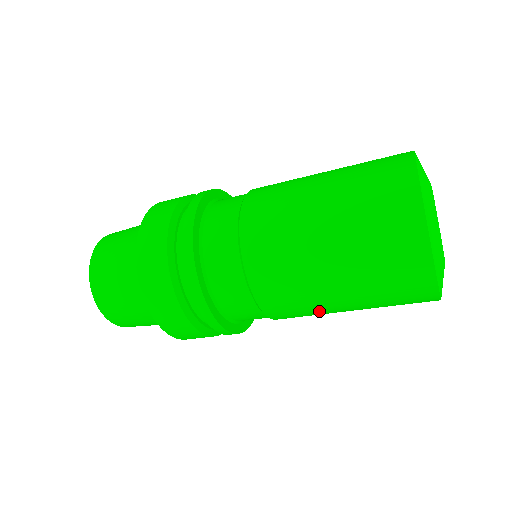
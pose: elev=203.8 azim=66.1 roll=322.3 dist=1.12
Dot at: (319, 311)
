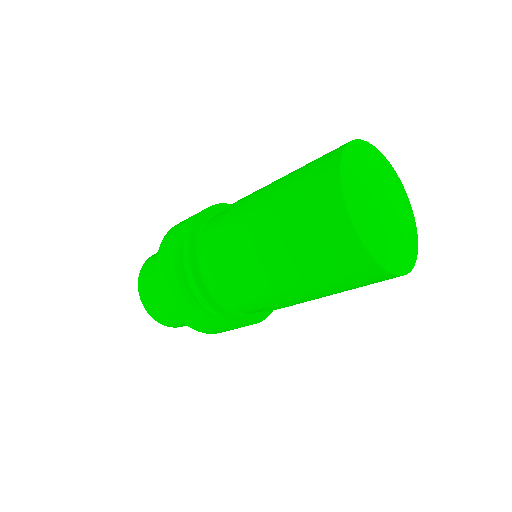
Dot at: (284, 289)
